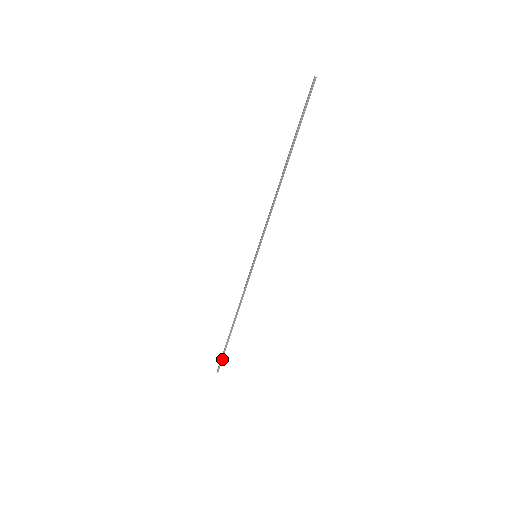
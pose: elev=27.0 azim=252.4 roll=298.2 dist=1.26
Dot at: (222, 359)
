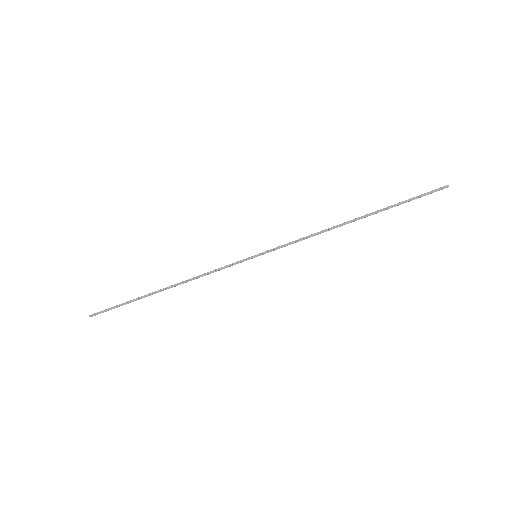
Dot at: occluded
